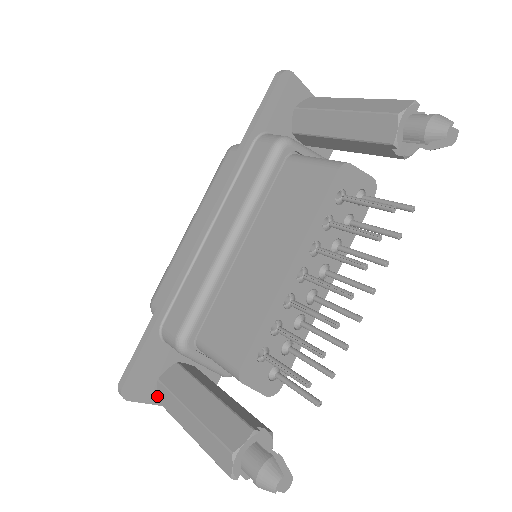
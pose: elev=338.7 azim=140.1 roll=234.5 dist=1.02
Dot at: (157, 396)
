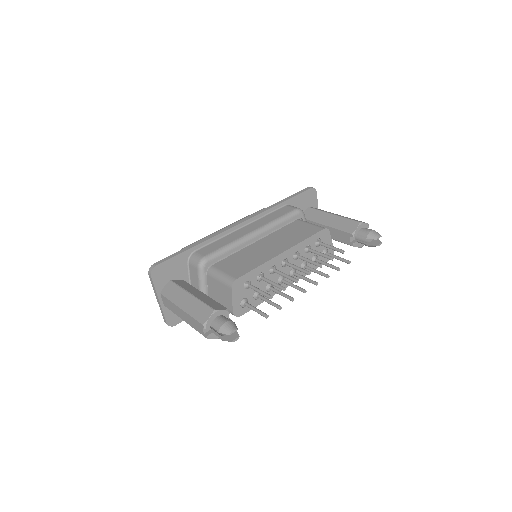
Dot at: (163, 290)
